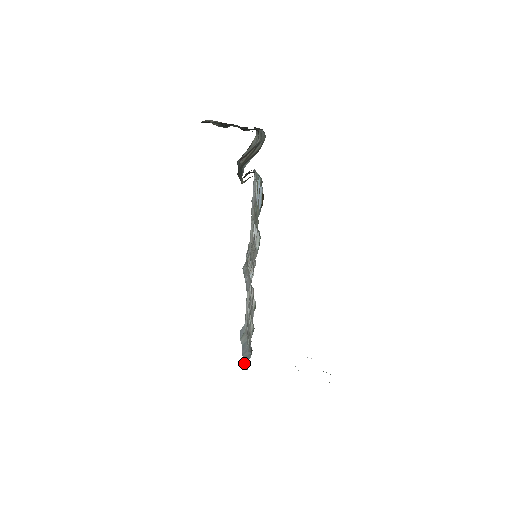
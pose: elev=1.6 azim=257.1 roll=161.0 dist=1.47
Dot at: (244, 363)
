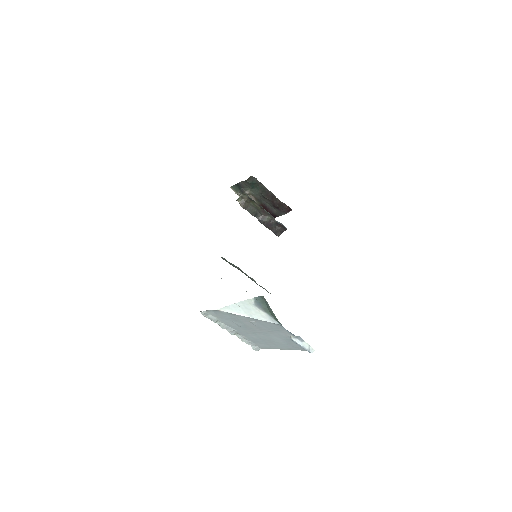
Dot at: occluded
